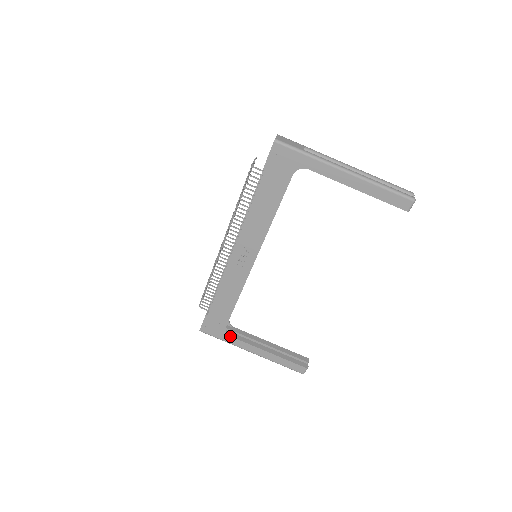
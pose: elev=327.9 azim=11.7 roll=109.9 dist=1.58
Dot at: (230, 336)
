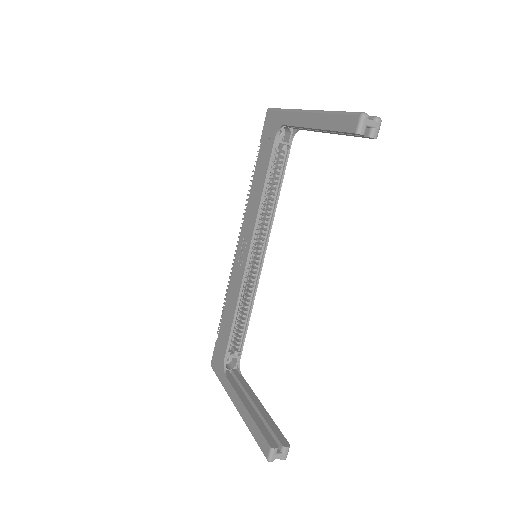
Dot at: (225, 375)
